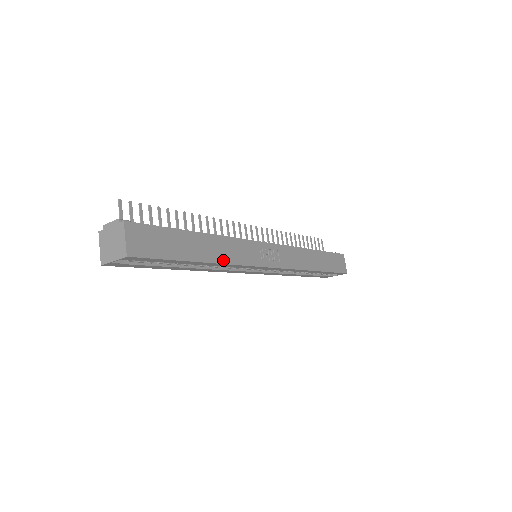
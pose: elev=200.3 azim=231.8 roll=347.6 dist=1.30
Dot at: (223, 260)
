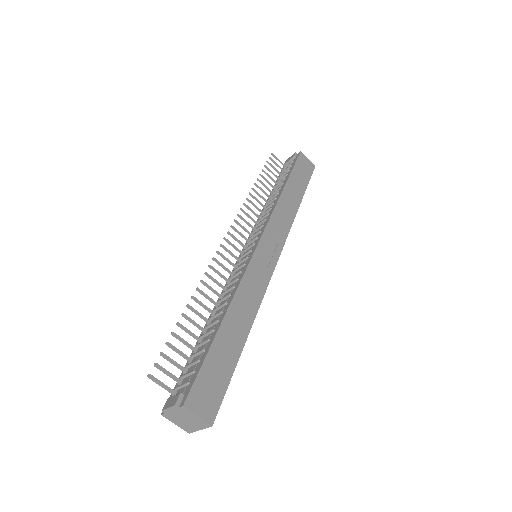
Dot at: (253, 313)
